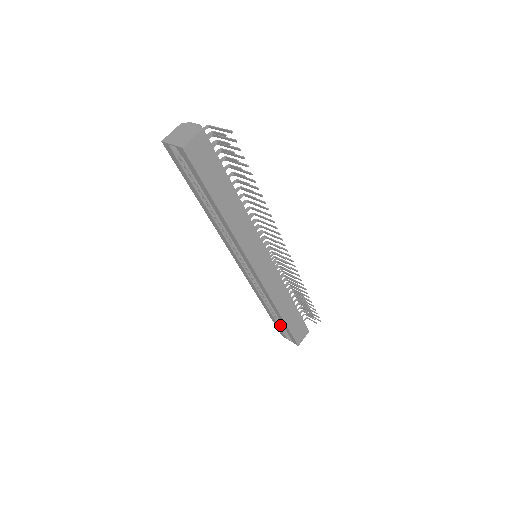
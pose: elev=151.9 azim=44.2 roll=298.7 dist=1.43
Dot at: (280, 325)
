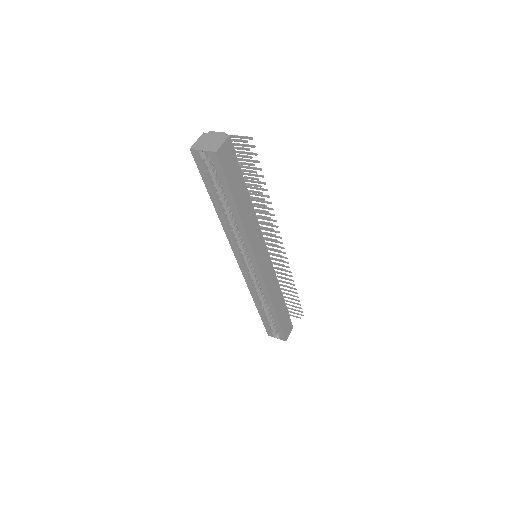
Dot at: (269, 324)
